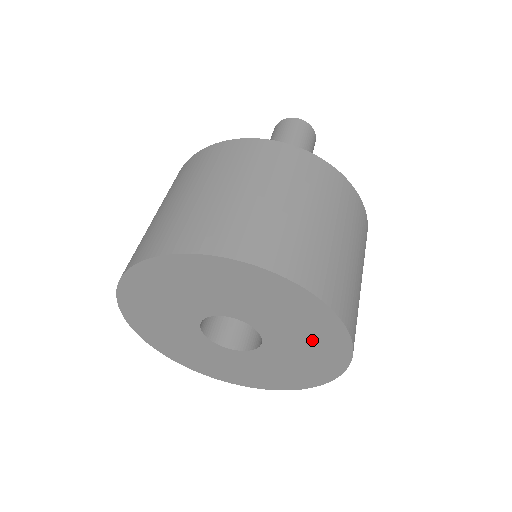
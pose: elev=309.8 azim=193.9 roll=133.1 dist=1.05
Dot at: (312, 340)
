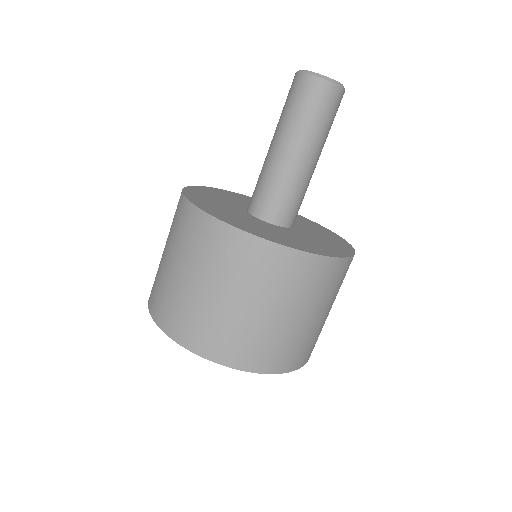
Dot at: occluded
